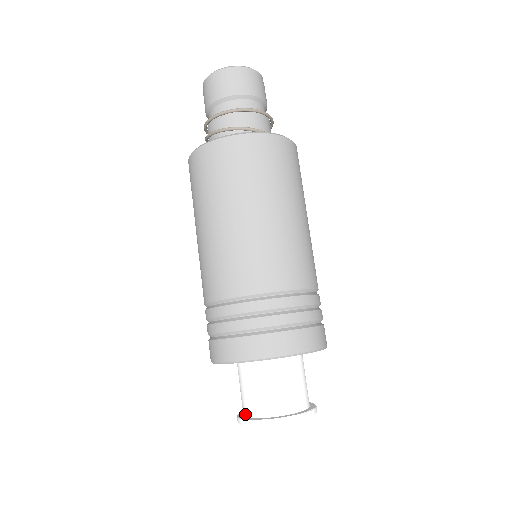
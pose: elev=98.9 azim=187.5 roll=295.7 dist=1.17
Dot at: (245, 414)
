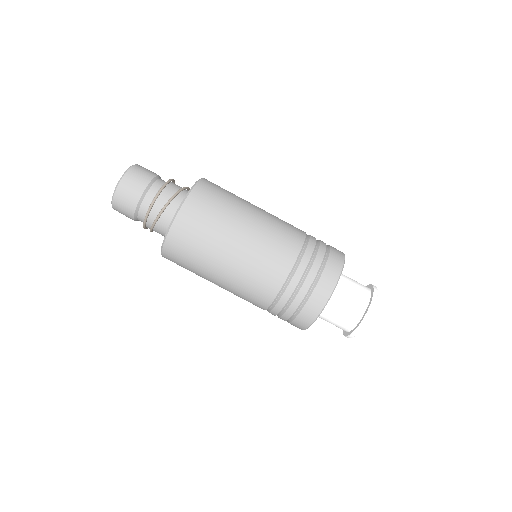
Dot at: (360, 317)
